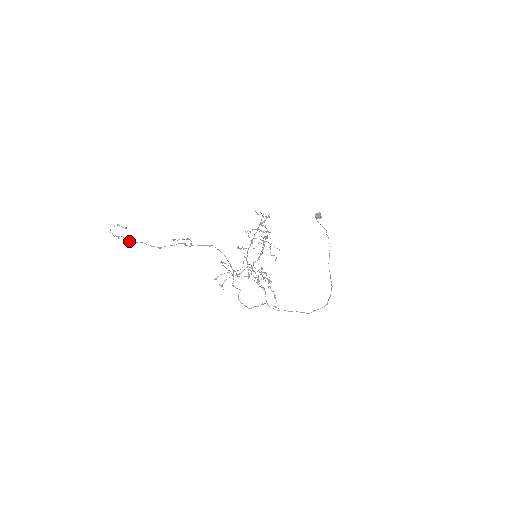
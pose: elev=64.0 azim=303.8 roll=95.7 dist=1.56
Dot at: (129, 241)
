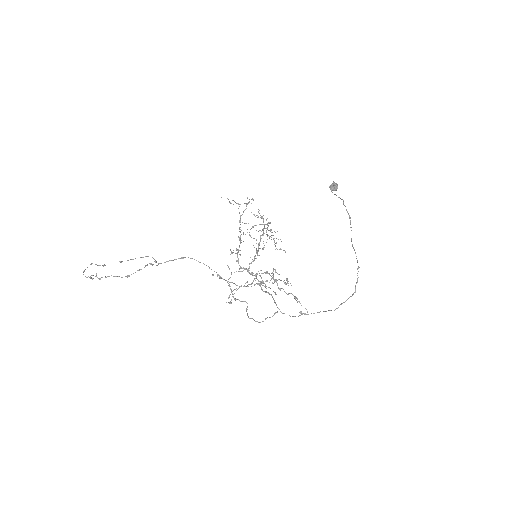
Dot at: (99, 278)
